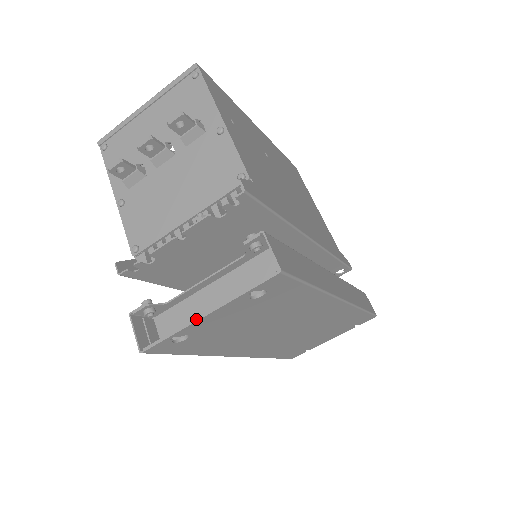
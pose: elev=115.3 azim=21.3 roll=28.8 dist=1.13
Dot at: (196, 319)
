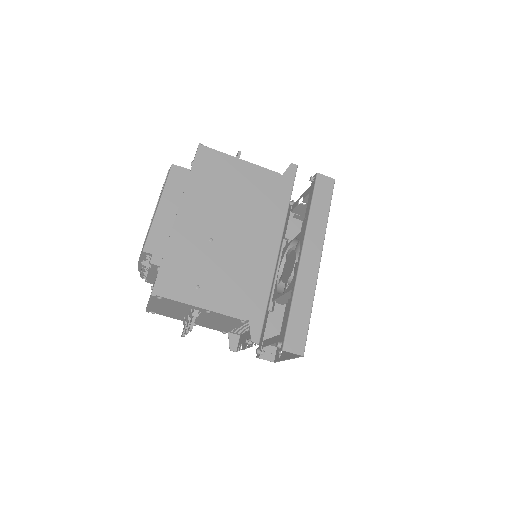
Dot at: occluded
